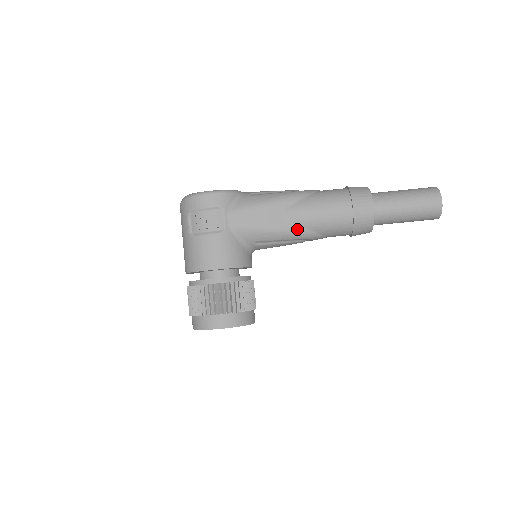
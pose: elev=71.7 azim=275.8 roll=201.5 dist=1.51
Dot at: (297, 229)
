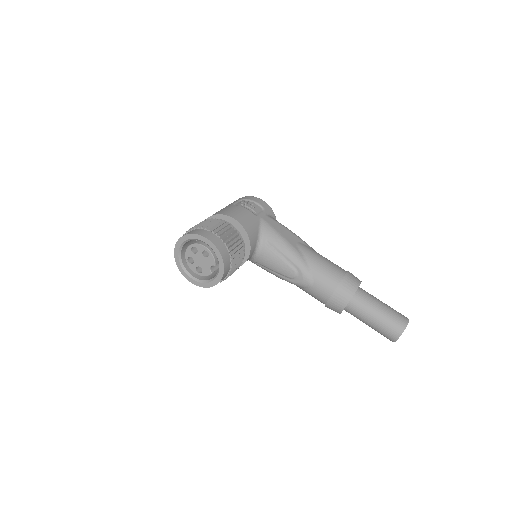
Dot at: (300, 256)
